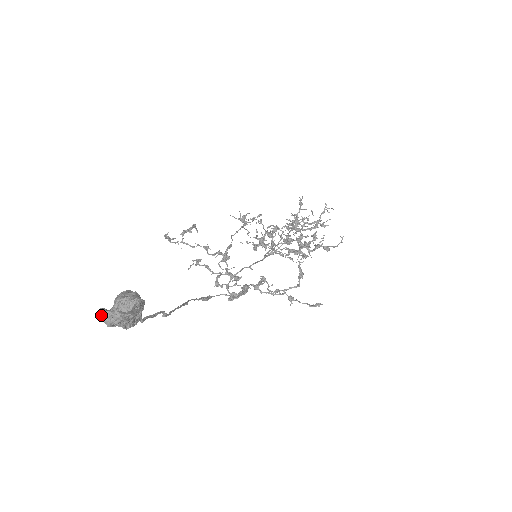
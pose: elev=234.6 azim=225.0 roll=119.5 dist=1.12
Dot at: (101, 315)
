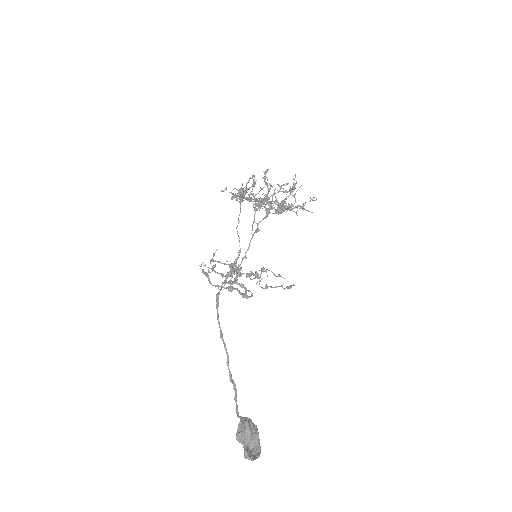
Dot at: occluded
